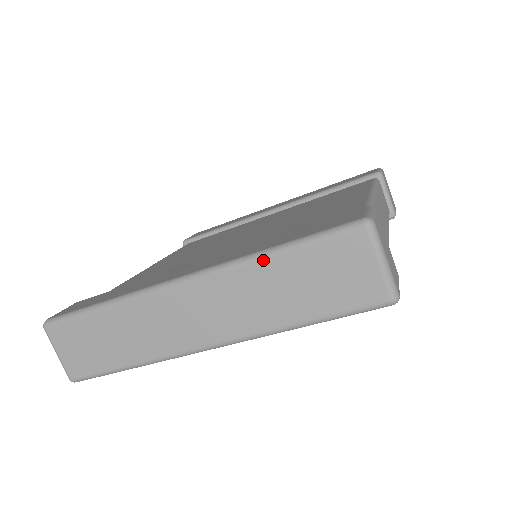
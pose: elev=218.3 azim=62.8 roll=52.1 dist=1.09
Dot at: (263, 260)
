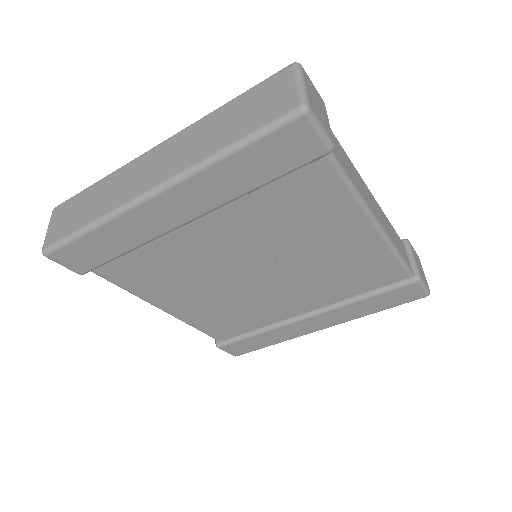
Dot at: (216, 110)
